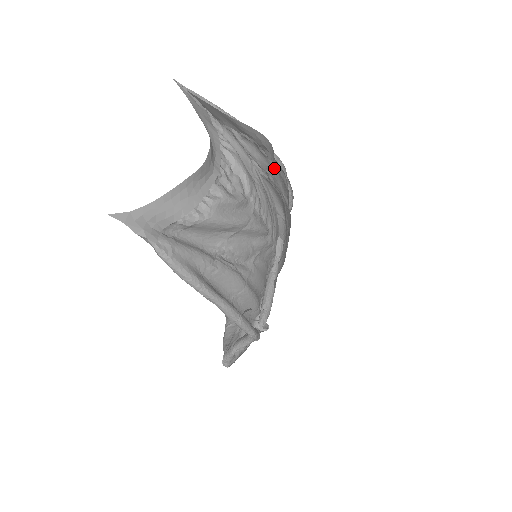
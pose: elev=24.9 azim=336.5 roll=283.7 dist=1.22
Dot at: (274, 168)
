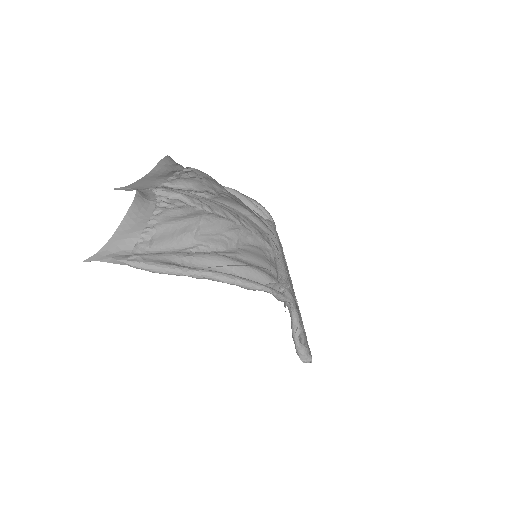
Dot at: occluded
